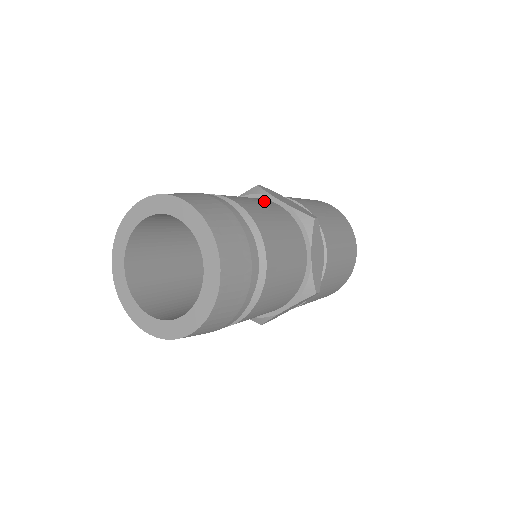
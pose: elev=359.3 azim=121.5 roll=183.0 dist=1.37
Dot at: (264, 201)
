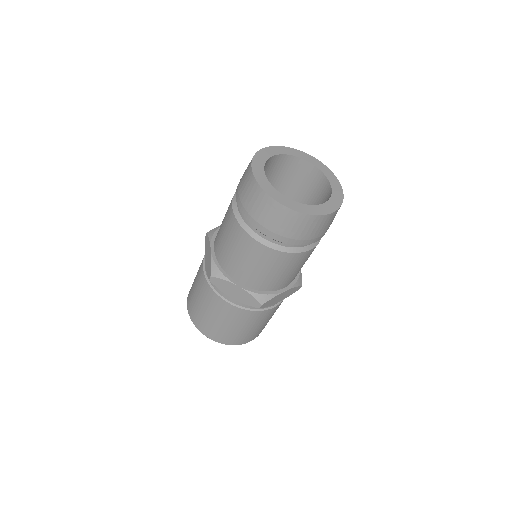
Dot at: occluded
